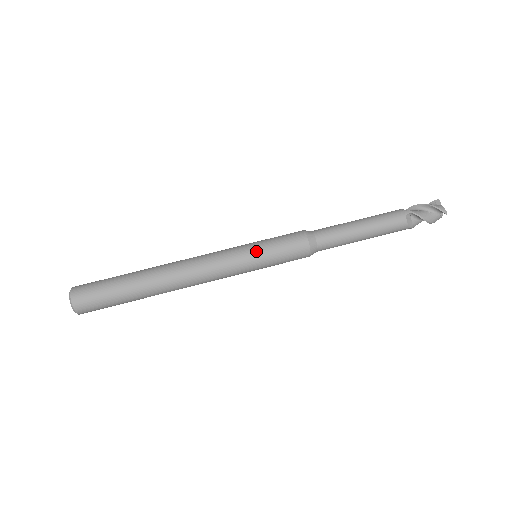
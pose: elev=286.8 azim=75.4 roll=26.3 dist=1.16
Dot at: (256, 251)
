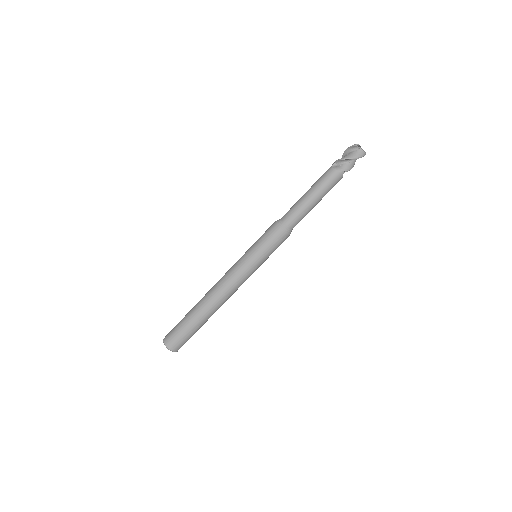
Dot at: (261, 262)
